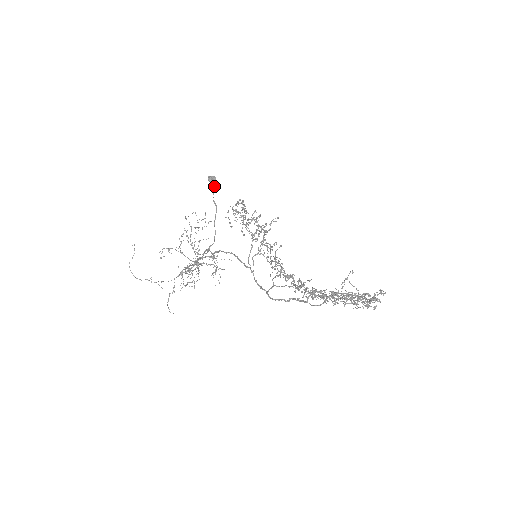
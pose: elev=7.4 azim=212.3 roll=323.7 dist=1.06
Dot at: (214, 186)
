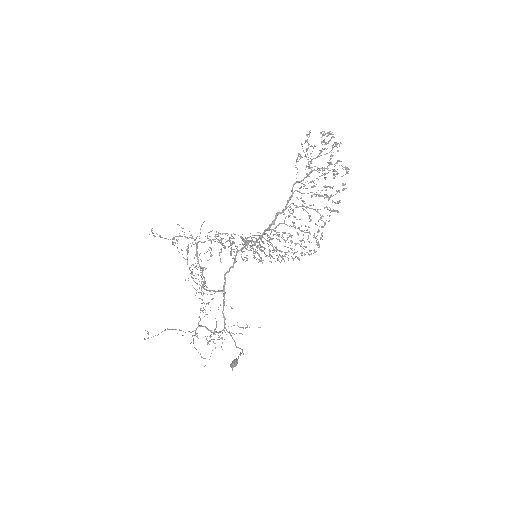
Dot at: occluded
